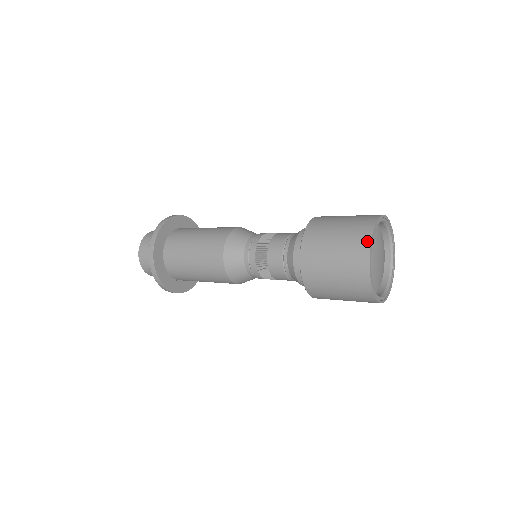
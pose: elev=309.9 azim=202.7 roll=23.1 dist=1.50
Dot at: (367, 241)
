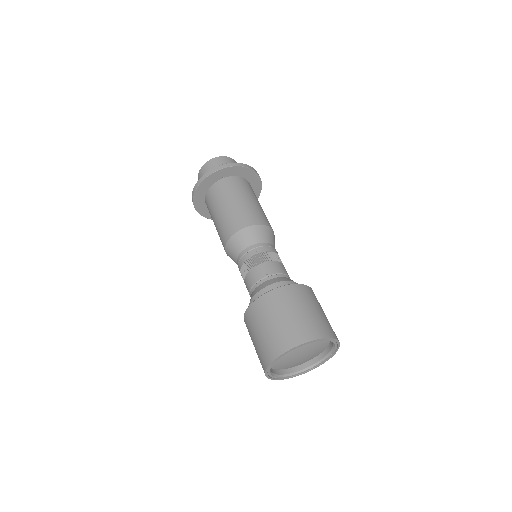
Dot at: (284, 349)
